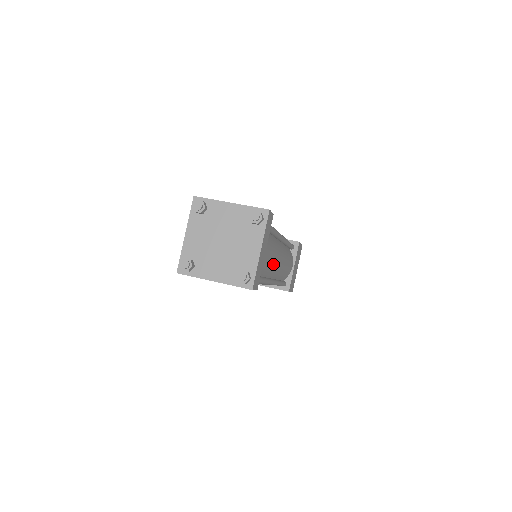
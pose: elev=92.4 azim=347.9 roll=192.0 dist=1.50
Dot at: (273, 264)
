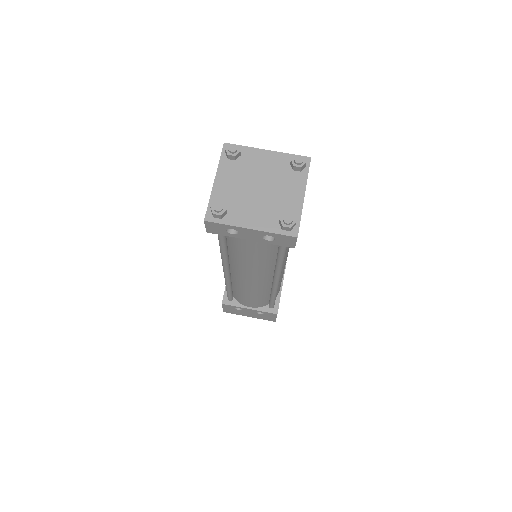
Dot at: (288, 249)
